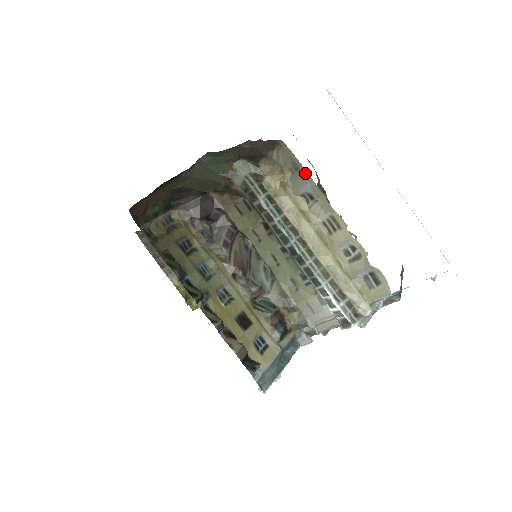
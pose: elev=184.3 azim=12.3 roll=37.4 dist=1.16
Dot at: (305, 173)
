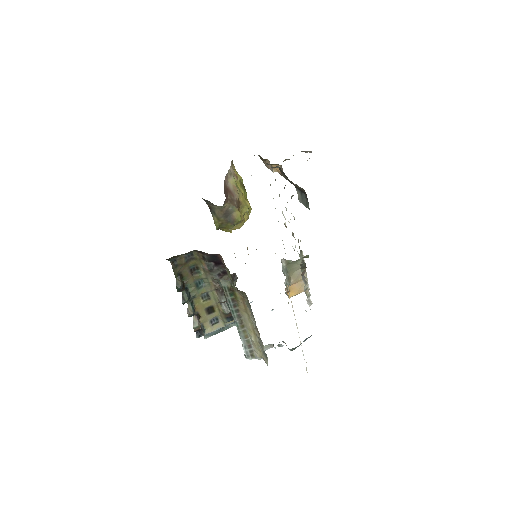
Dot at: (251, 309)
